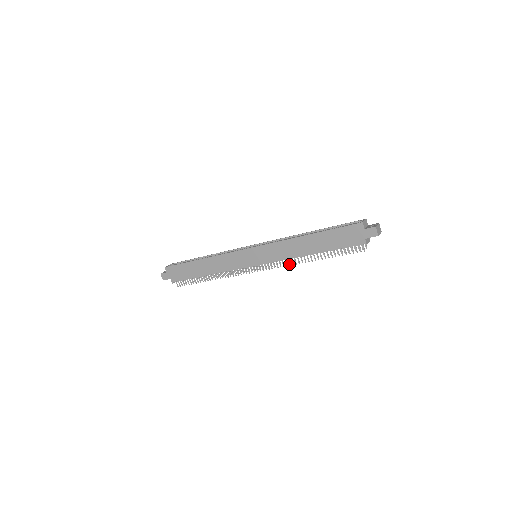
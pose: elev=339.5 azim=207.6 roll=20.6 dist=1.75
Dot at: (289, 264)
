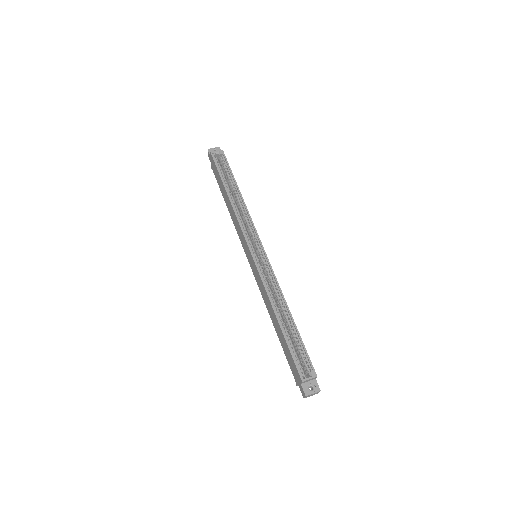
Dot at: occluded
